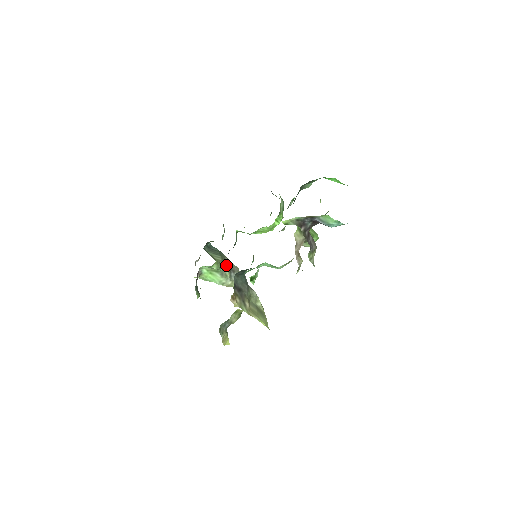
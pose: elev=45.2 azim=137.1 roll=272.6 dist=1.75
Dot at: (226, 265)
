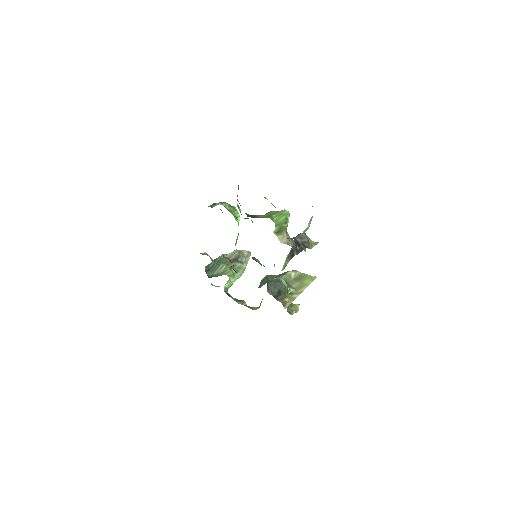
Dot at: (230, 262)
